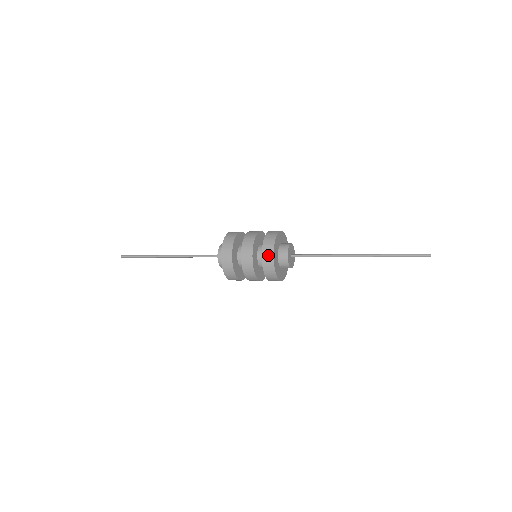
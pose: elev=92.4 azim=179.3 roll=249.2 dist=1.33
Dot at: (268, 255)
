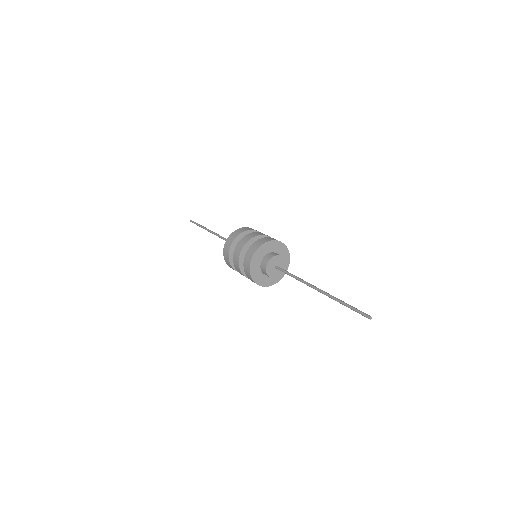
Dot at: (256, 245)
